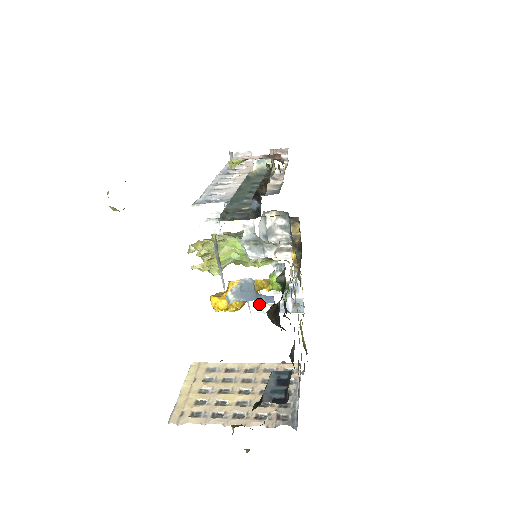
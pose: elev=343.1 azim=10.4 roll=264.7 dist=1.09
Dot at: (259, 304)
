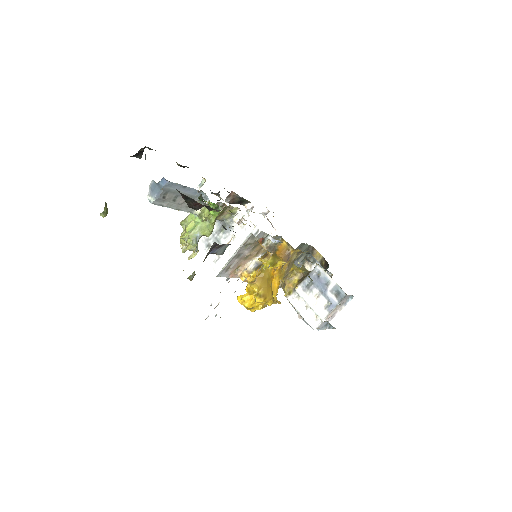
Dot at: (314, 317)
